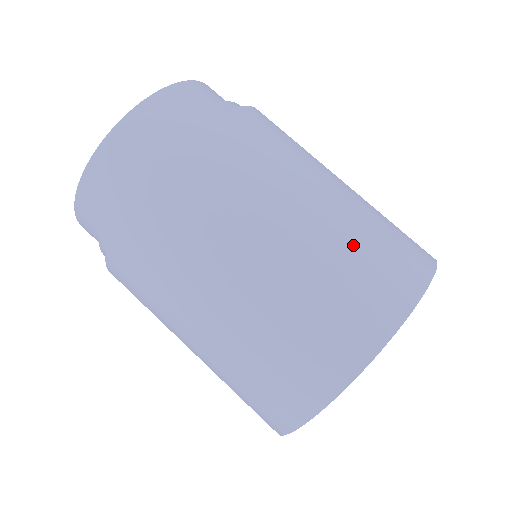
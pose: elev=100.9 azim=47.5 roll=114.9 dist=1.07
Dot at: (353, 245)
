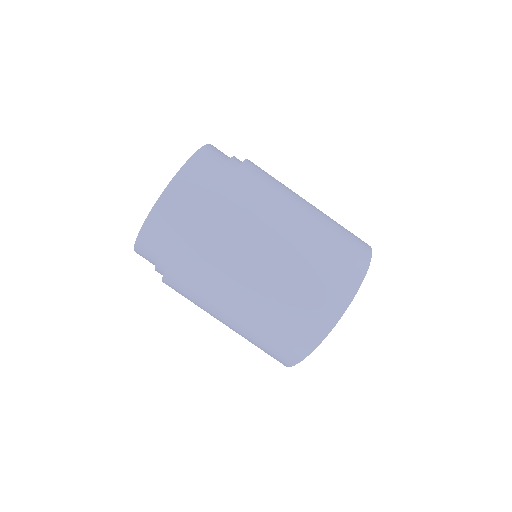
Dot at: (274, 321)
